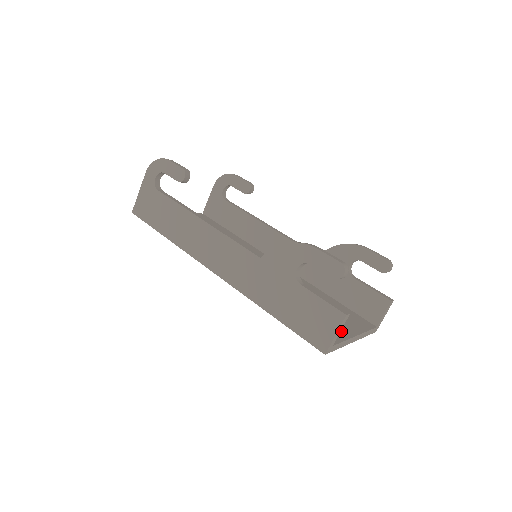
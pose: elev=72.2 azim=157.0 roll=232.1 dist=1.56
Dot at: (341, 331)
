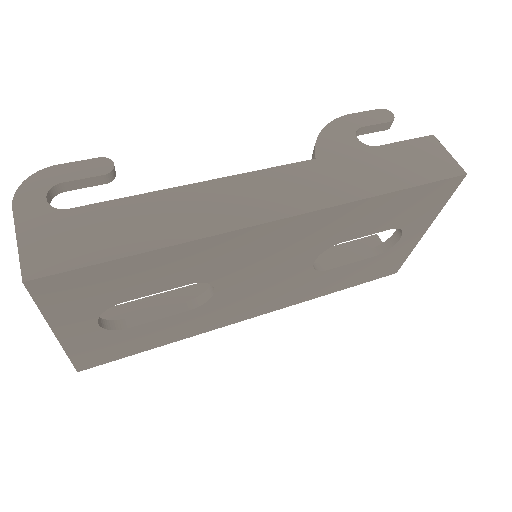
Dot at: occluded
